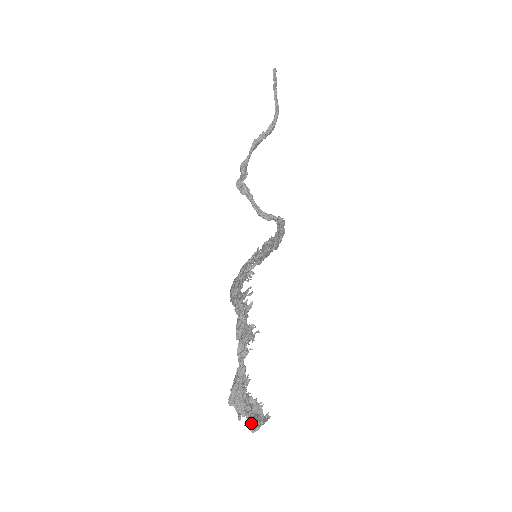
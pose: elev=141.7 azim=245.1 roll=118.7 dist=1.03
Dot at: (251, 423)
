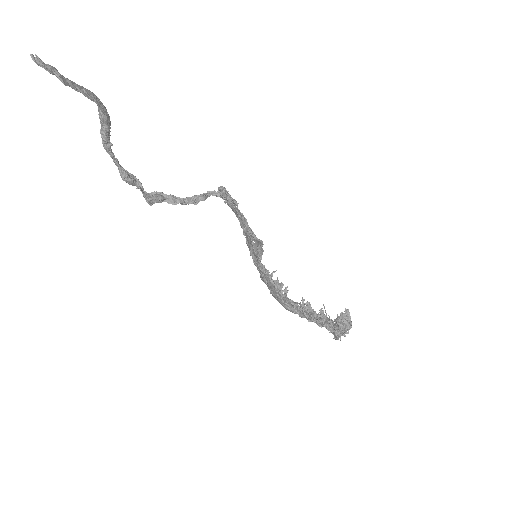
Dot at: occluded
